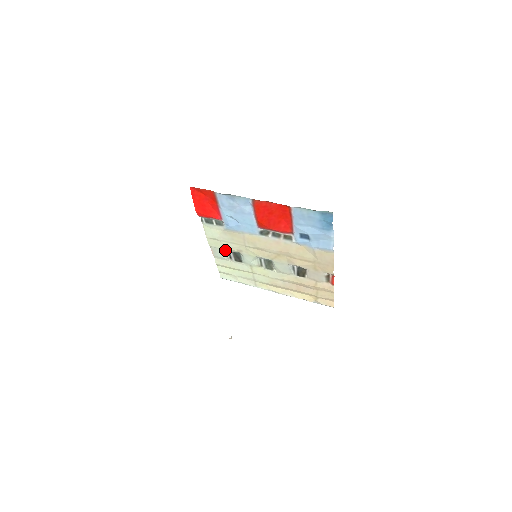
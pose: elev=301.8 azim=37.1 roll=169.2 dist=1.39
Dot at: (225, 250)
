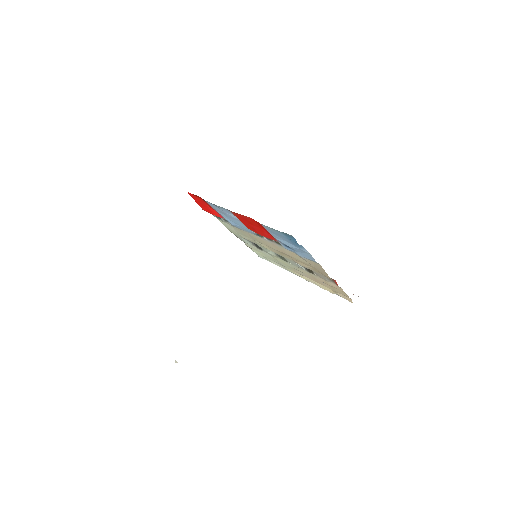
Dot at: (245, 239)
